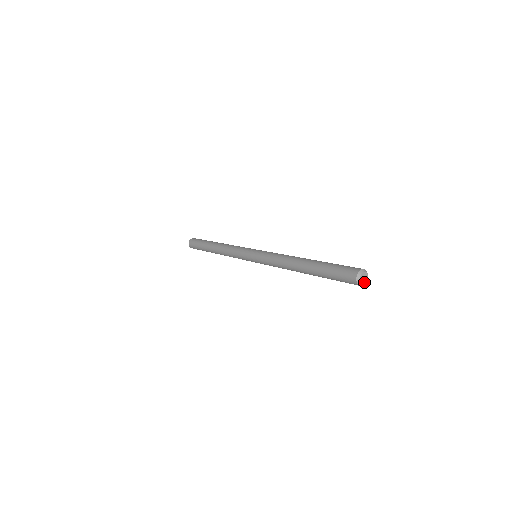
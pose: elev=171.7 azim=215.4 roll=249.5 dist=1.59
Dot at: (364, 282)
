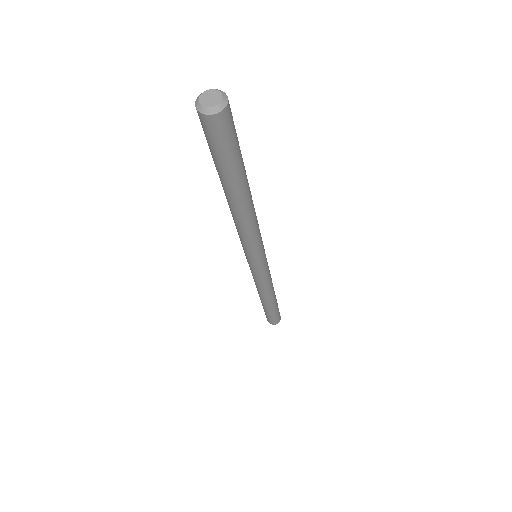
Dot at: (218, 101)
